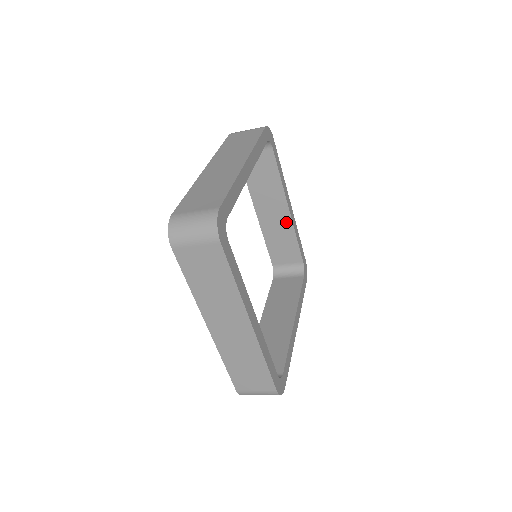
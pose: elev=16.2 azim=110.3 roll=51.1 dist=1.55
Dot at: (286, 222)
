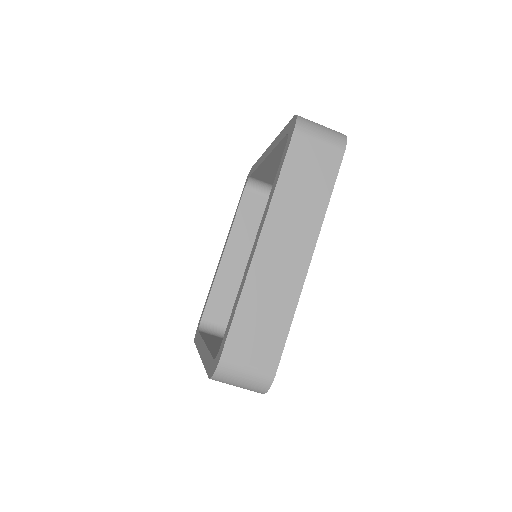
Dot at: occluded
